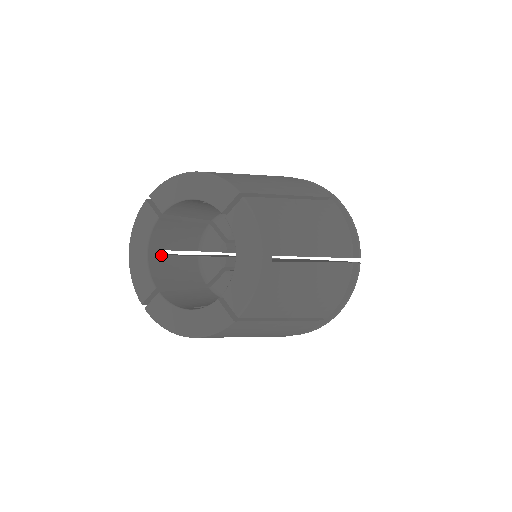
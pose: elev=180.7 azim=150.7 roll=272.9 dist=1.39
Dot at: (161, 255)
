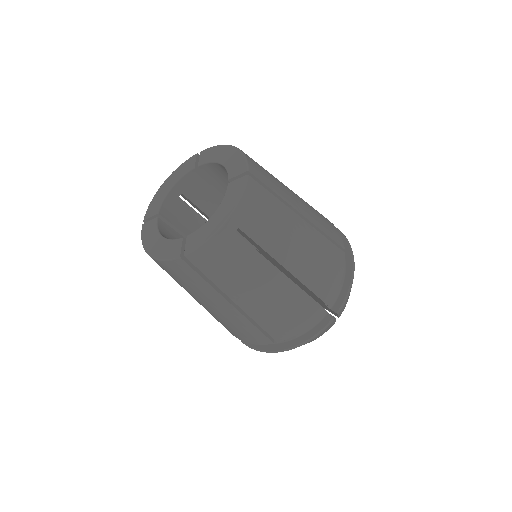
Dot at: occluded
